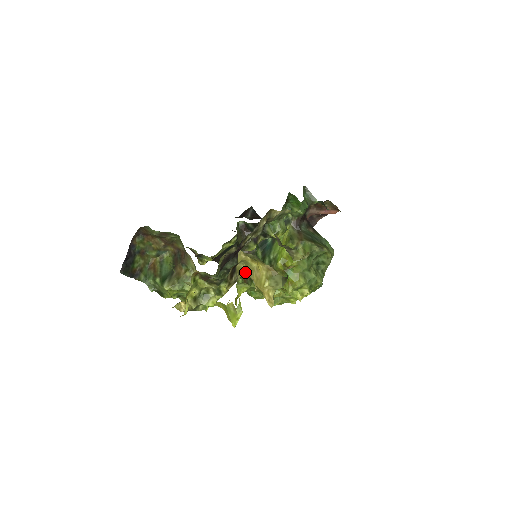
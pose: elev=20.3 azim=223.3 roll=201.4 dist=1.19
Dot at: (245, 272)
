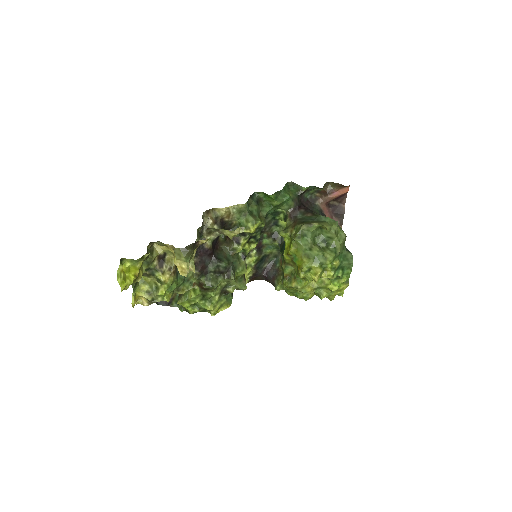
Dot at: occluded
